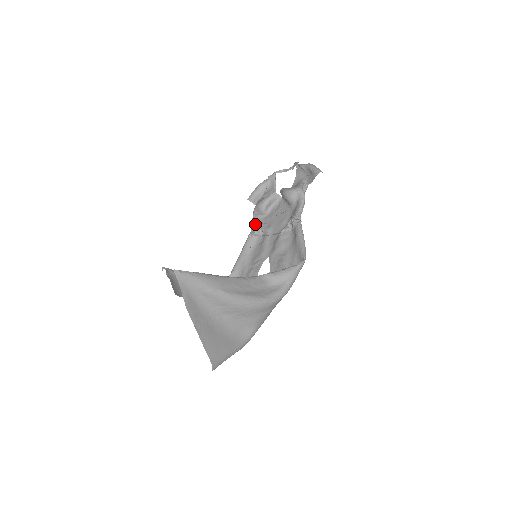
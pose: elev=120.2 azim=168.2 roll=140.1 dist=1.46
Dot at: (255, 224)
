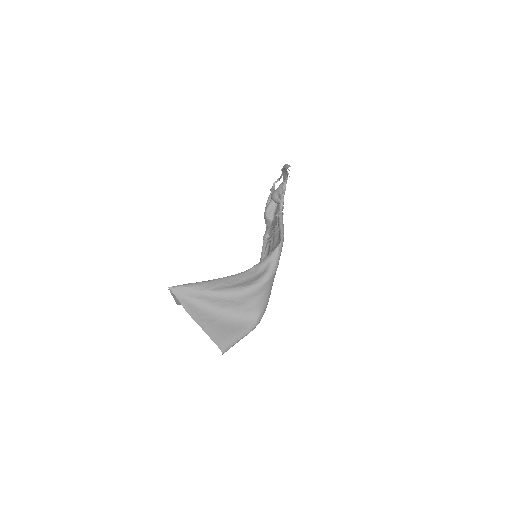
Dot at: (266, 232)
